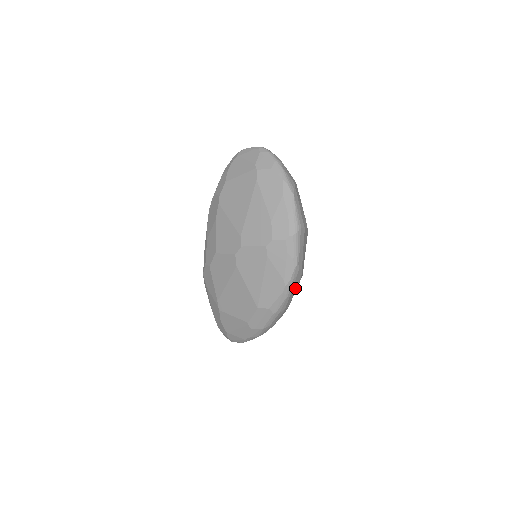
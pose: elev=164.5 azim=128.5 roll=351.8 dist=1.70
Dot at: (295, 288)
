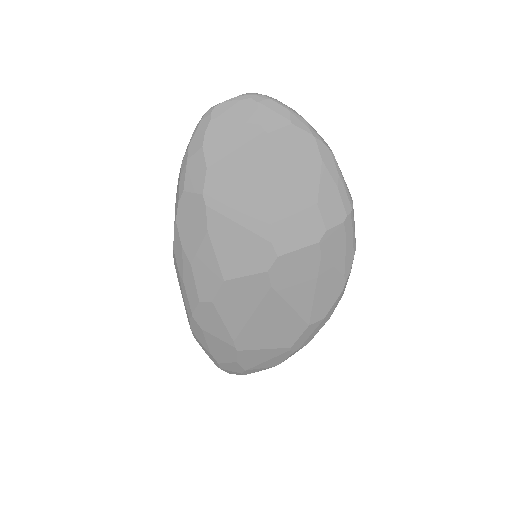
Dot at: occluded
